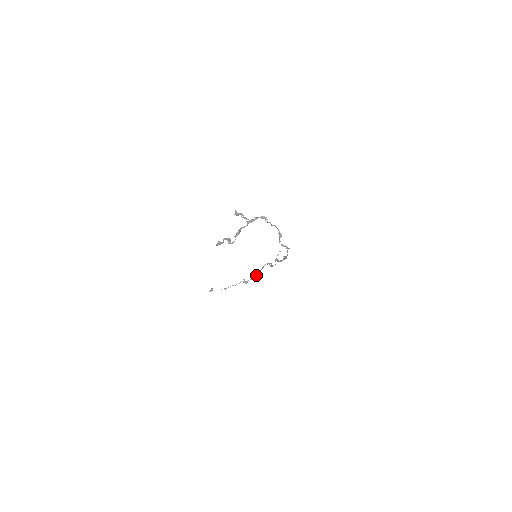
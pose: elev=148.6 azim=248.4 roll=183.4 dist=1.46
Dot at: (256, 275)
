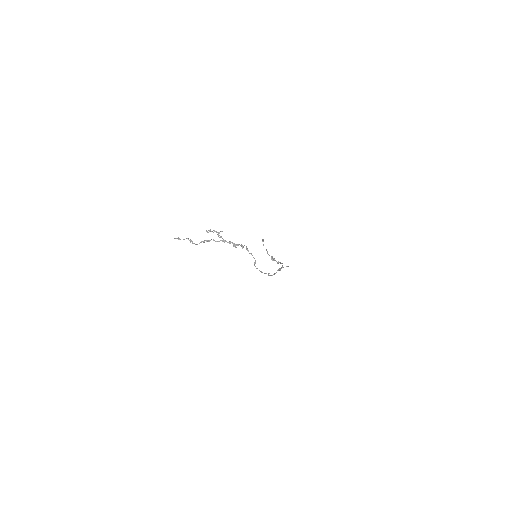
Dot at: (279, 262)
